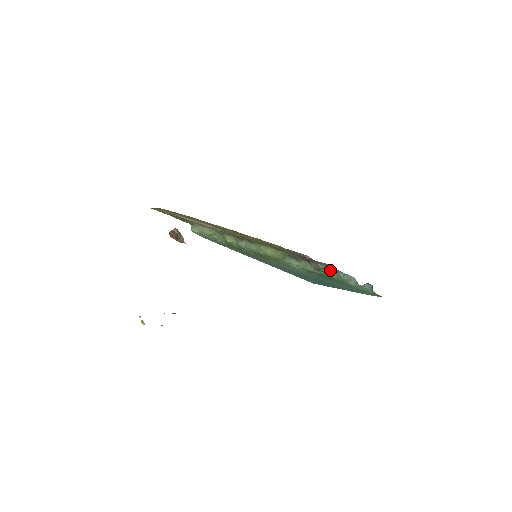
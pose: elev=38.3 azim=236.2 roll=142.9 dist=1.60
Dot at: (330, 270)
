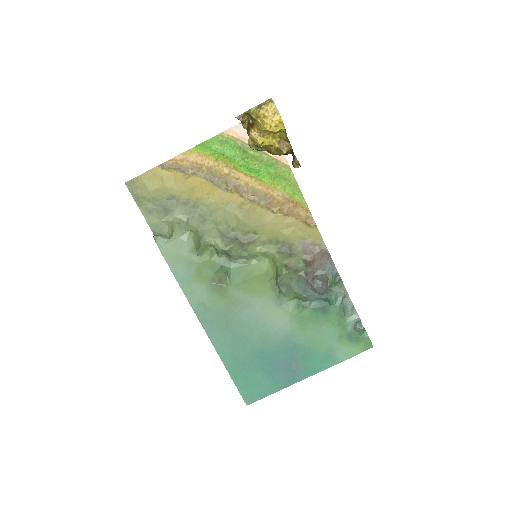
Dot at: (339, 277)
